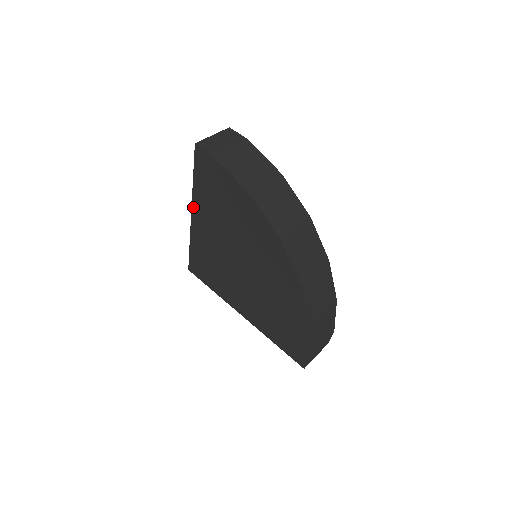
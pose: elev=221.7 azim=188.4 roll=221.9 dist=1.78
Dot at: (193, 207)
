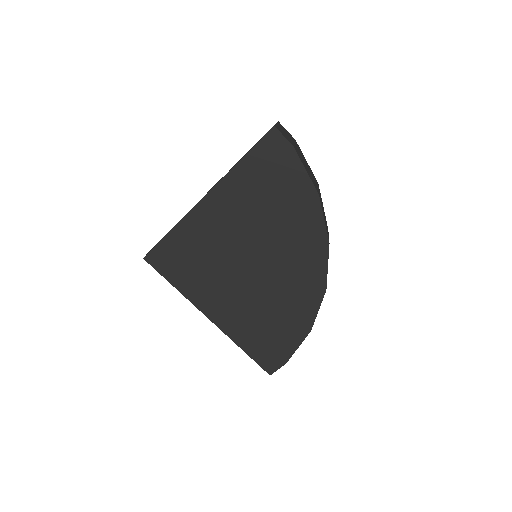
Dot at: (216, 188)
